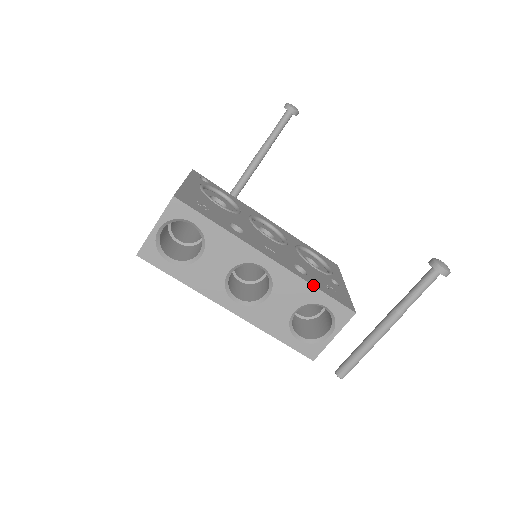
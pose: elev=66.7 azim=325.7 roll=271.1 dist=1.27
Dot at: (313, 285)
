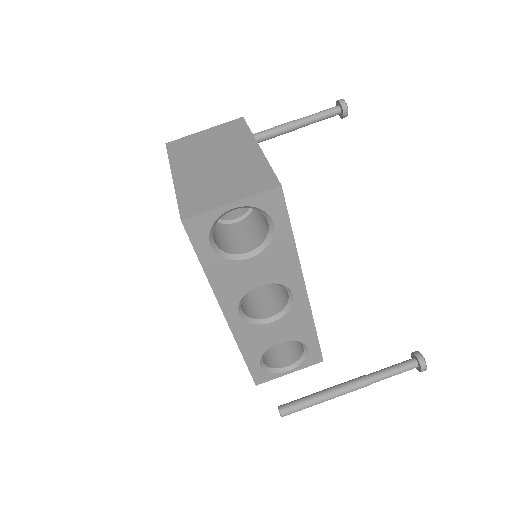
Dot at: occluded
